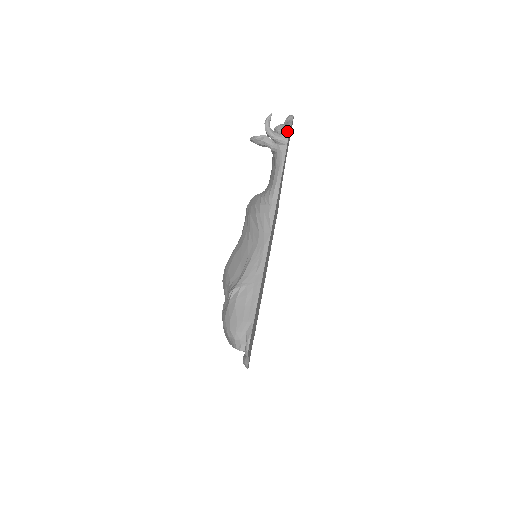
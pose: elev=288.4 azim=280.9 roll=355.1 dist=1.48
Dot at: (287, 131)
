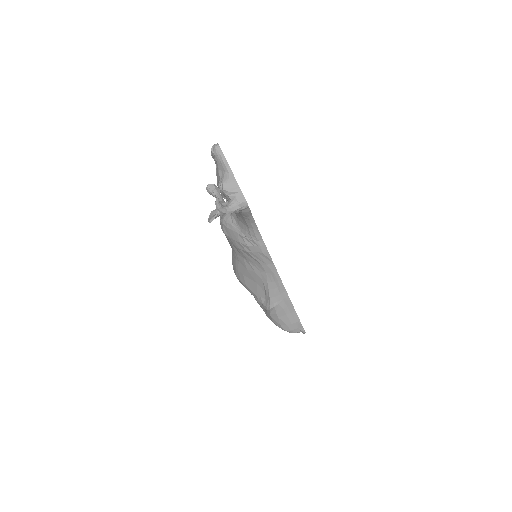
Dot at: (239, 193)
